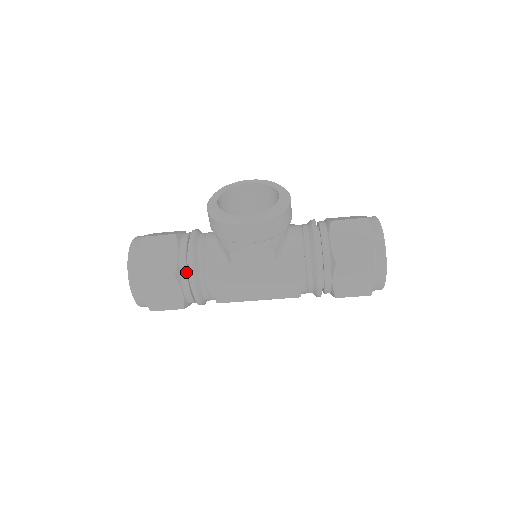
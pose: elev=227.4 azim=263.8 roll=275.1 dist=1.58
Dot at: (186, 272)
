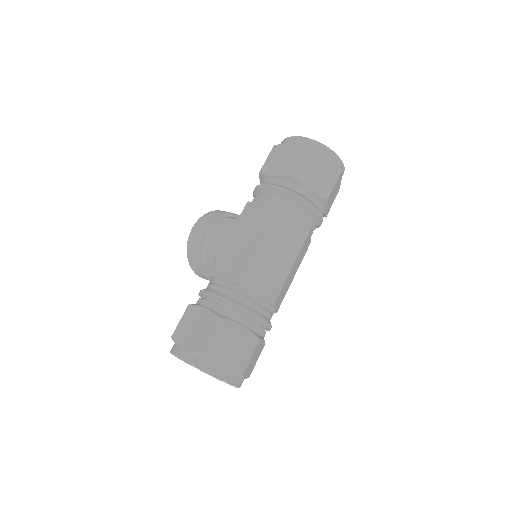
Dot at: (200, 299)
